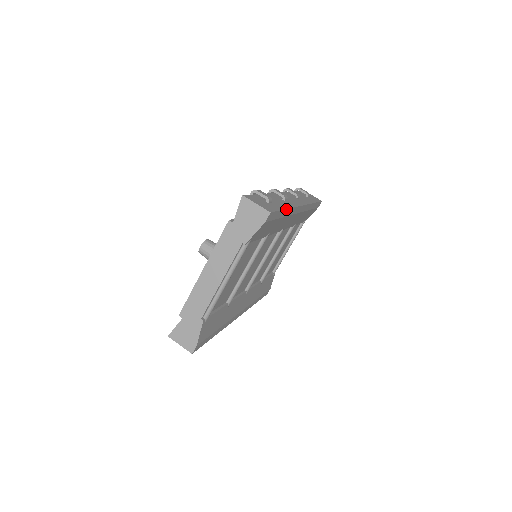
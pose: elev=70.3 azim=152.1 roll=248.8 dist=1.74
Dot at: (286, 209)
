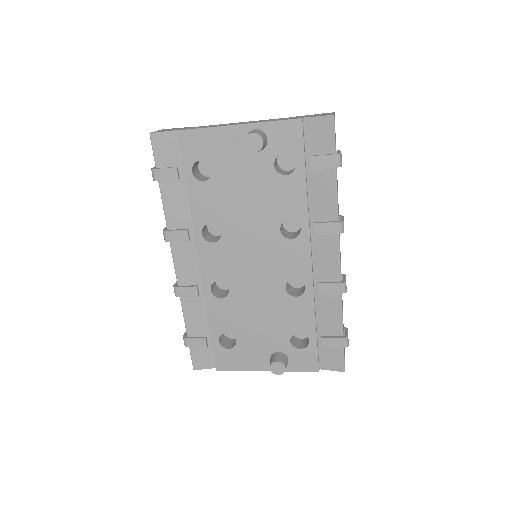
Dot at: occluded
